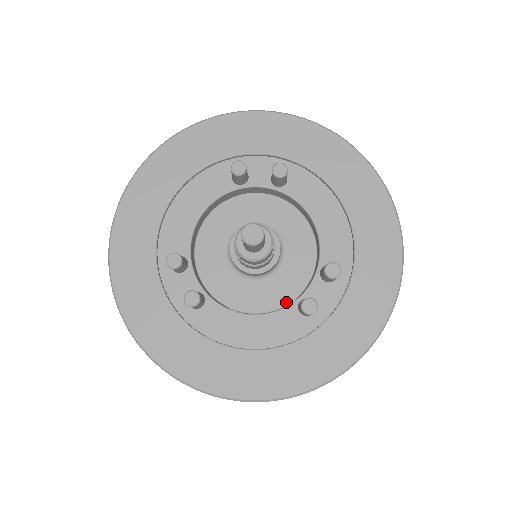
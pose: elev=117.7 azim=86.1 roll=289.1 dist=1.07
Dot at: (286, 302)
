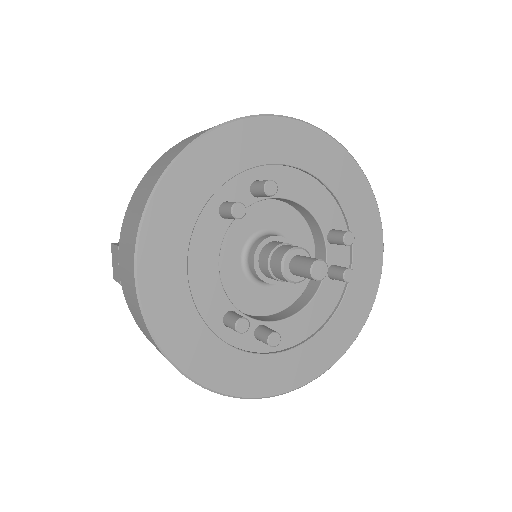
Dot at: occluded
